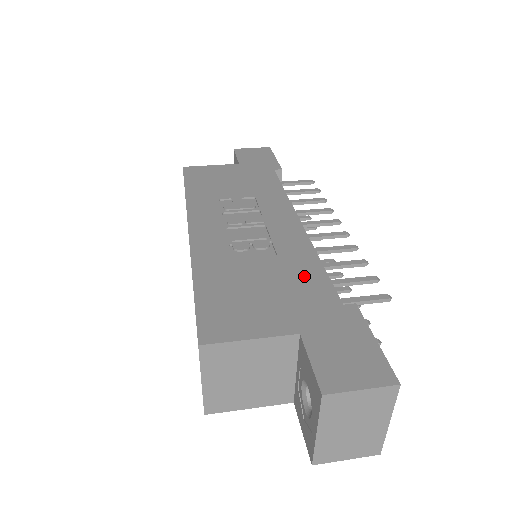
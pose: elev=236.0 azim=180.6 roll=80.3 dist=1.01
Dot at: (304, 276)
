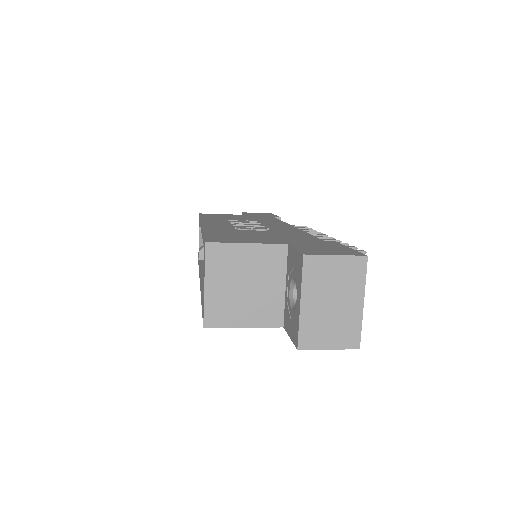
Dot at: (294, 235)
